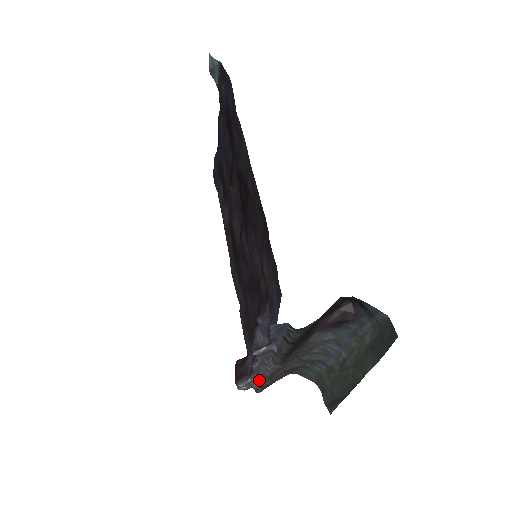
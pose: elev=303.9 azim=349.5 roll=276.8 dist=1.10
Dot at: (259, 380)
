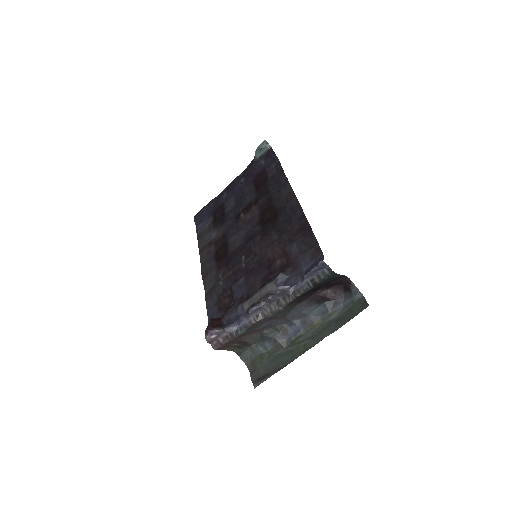
Dot at: (234, 331)
